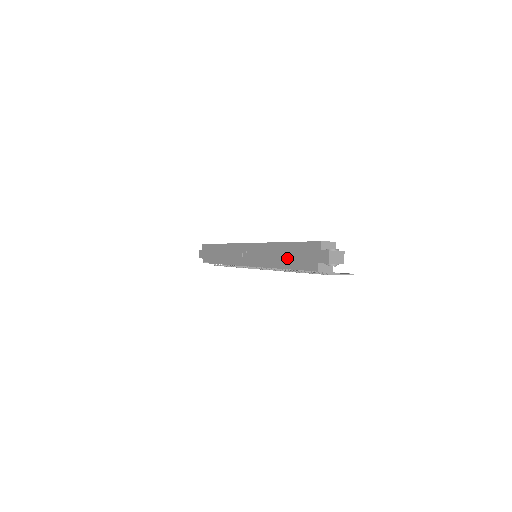
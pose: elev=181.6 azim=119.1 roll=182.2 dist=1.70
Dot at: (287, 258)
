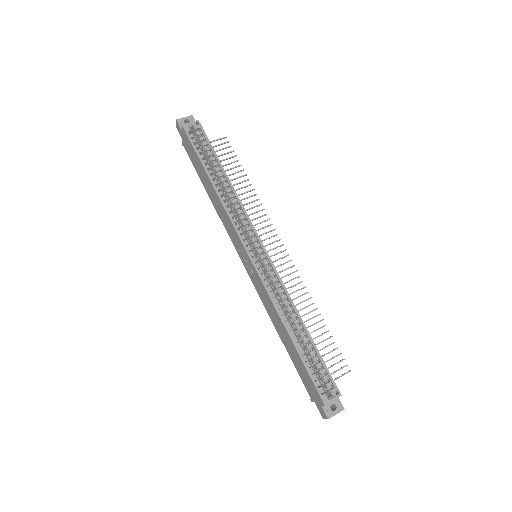
Dot at: (288, 347)
